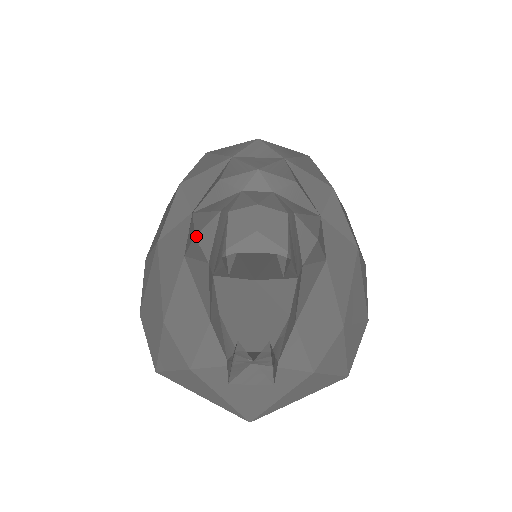
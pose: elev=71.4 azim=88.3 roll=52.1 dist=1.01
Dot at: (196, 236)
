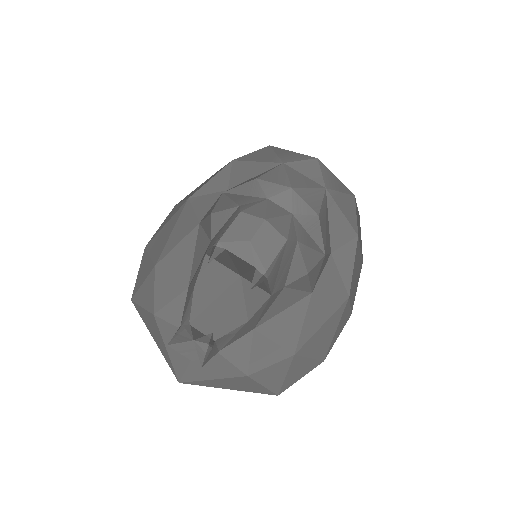
Dot at: (212, 214)
